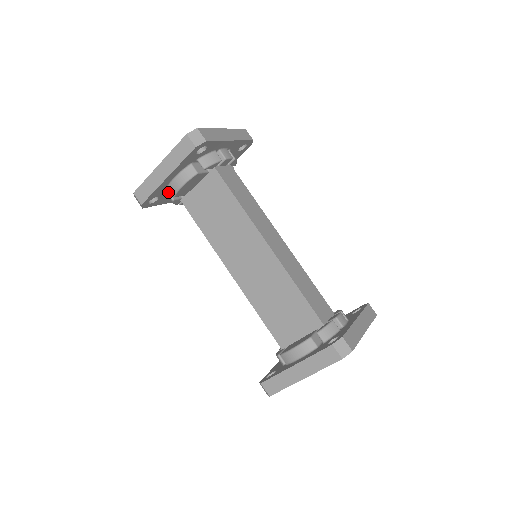
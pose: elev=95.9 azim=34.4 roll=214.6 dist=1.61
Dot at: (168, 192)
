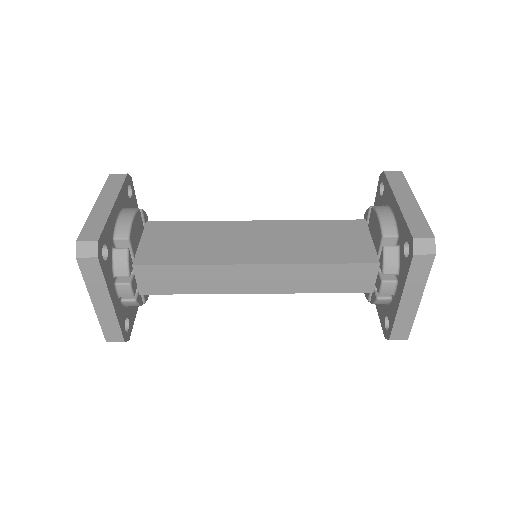
Dot at: occluded
